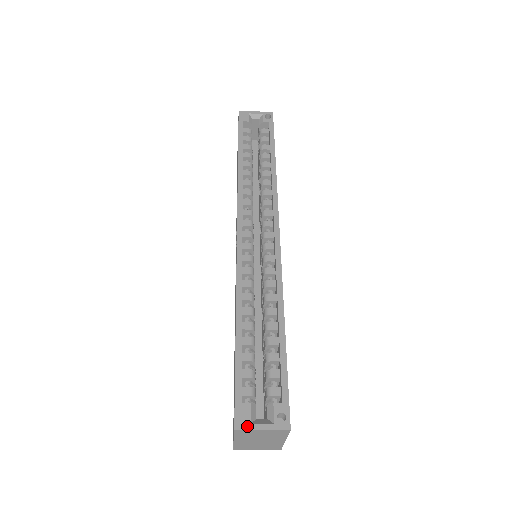
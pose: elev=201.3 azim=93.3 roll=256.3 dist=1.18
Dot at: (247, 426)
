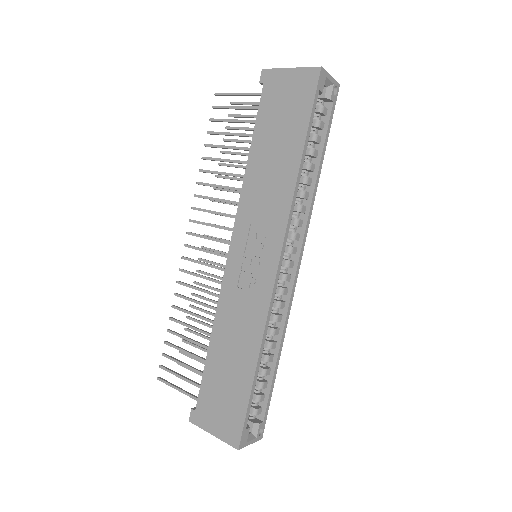
Dot at: (245, 445)
